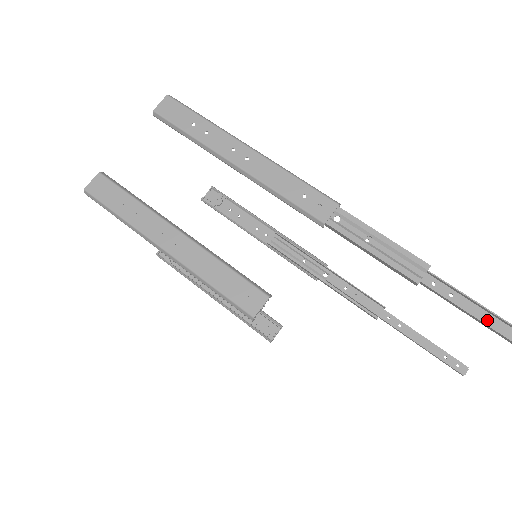
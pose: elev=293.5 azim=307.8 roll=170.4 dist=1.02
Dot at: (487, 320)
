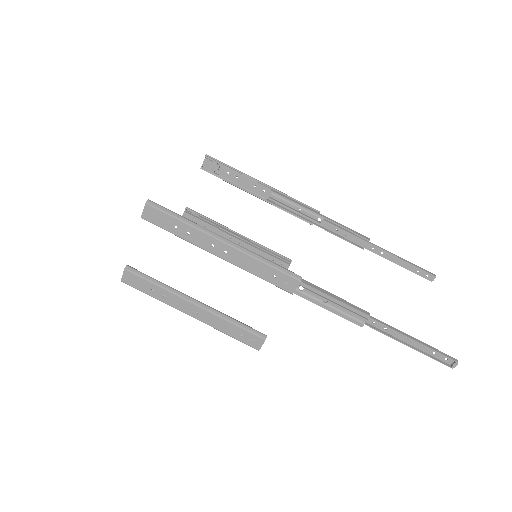
Dot at: (410, 342)
